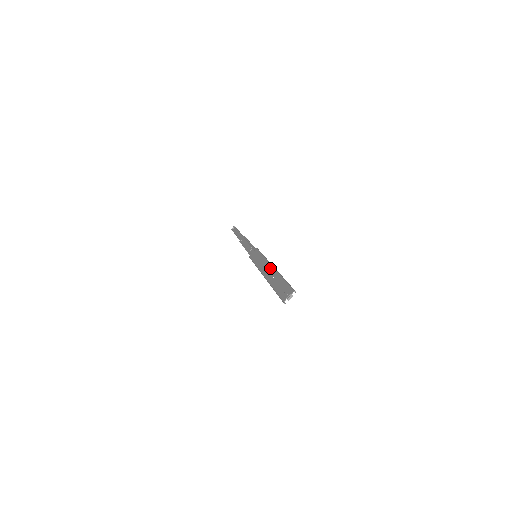
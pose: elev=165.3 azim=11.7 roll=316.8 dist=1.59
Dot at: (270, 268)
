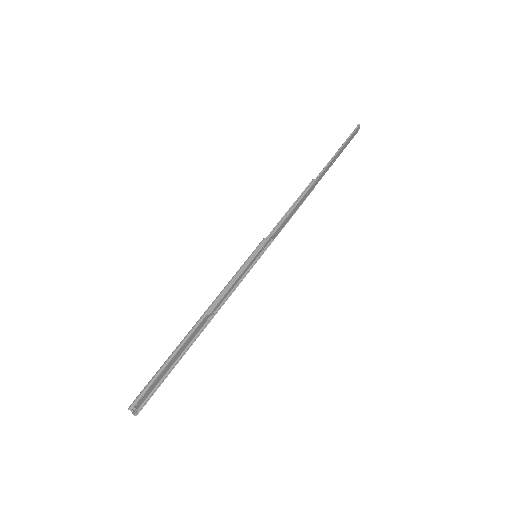
Dot at: (202, 316)
